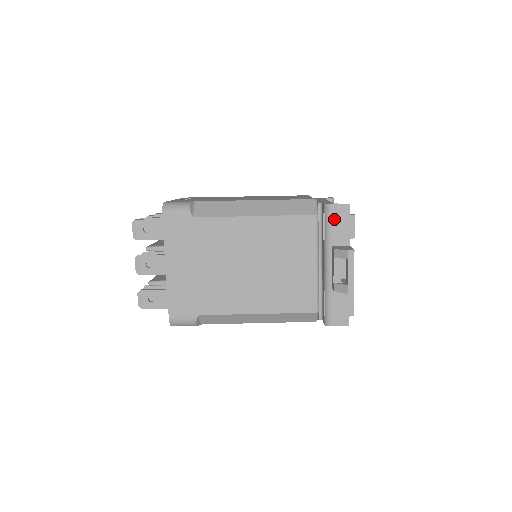
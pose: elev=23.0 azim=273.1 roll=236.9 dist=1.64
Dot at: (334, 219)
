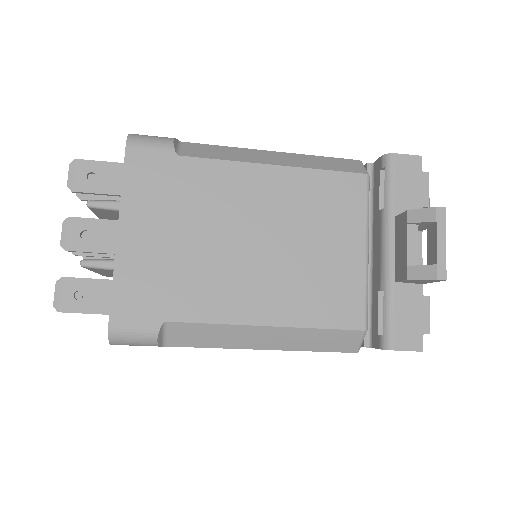
Dot at: (399, 175)
